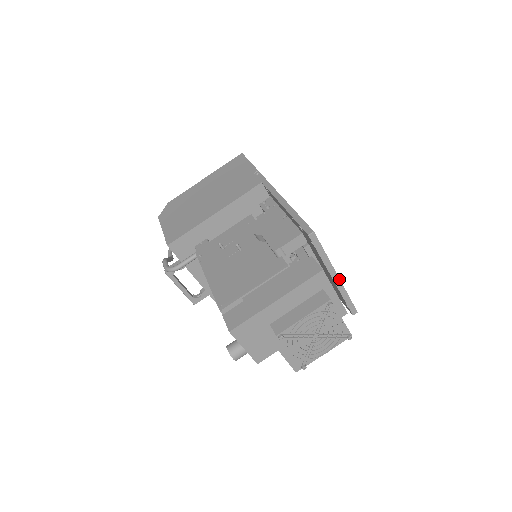
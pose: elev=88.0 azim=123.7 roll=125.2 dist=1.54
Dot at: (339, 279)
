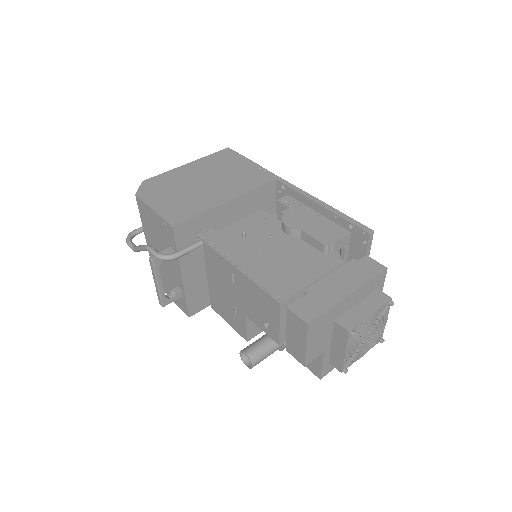
Dot at: occluded
